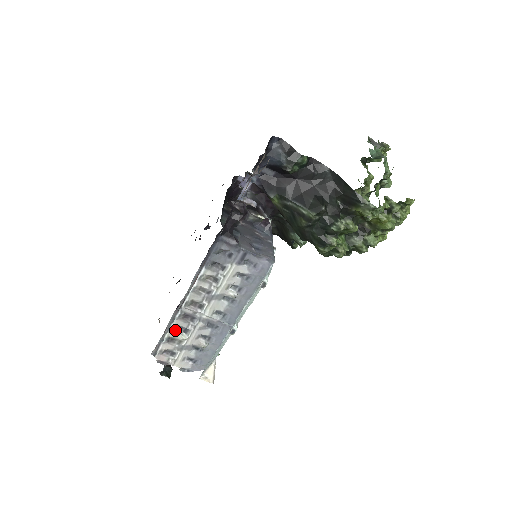
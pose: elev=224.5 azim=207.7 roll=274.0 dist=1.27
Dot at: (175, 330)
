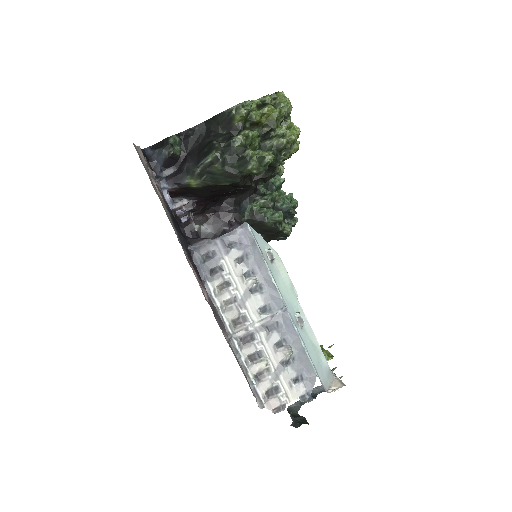
Dot at: (251, 363)
